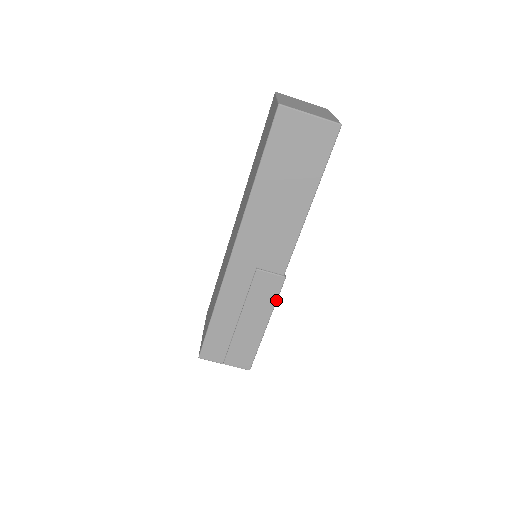
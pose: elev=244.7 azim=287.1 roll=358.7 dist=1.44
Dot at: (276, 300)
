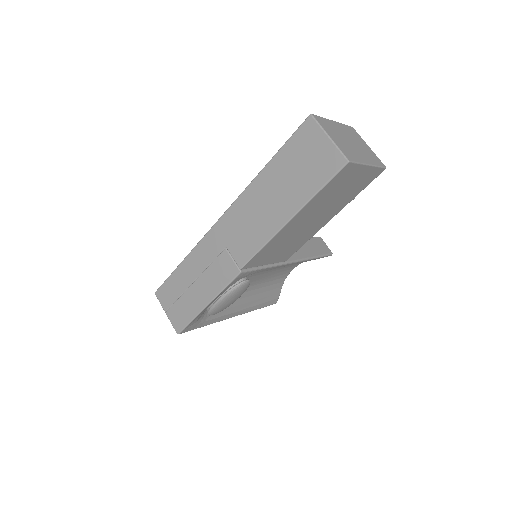
Dot at: (224, 287)
